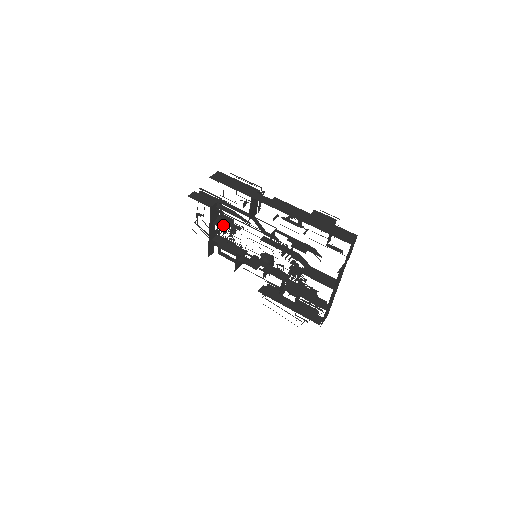
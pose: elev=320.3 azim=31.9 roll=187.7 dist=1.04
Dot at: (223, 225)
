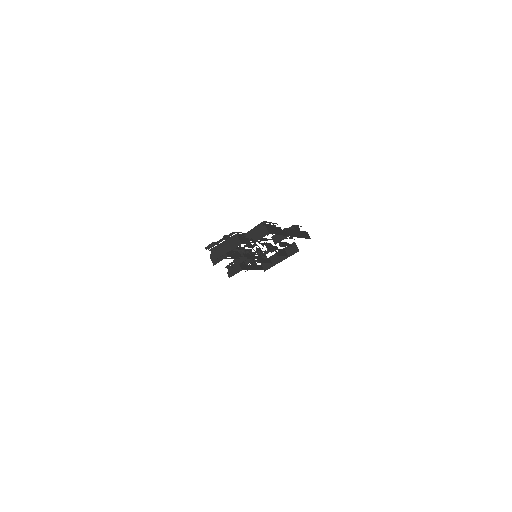
Dot at: (244, 248)
